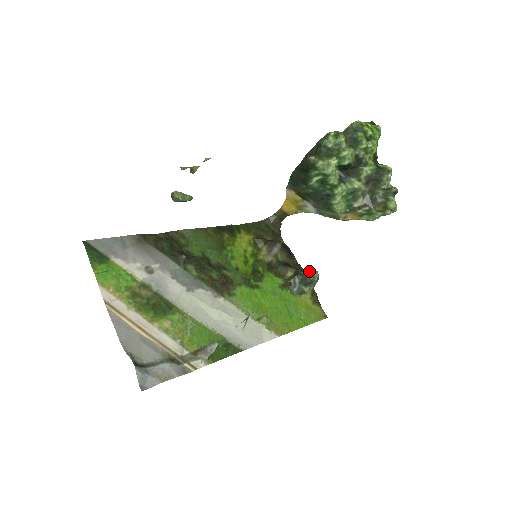
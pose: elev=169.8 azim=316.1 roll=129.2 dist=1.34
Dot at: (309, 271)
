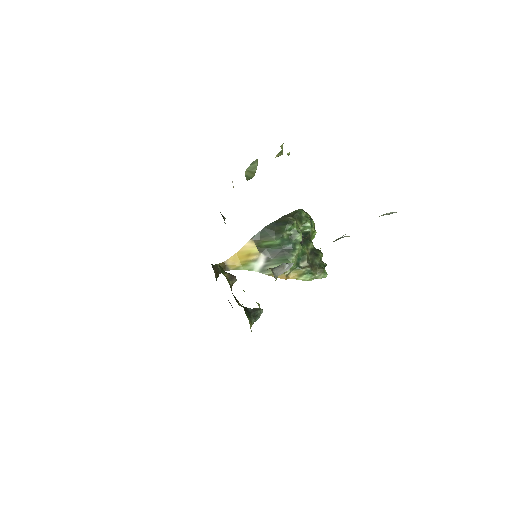
Dot at: (254, 308)
